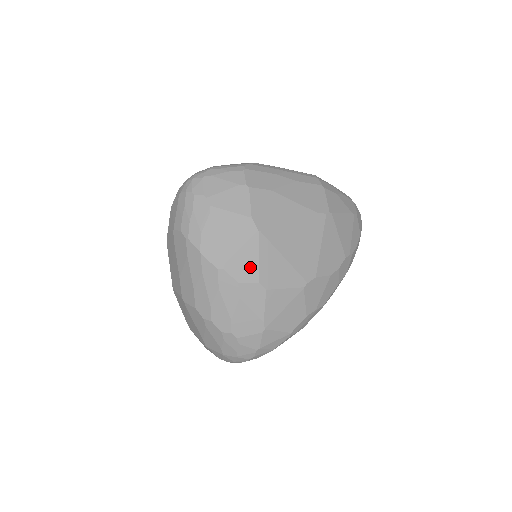
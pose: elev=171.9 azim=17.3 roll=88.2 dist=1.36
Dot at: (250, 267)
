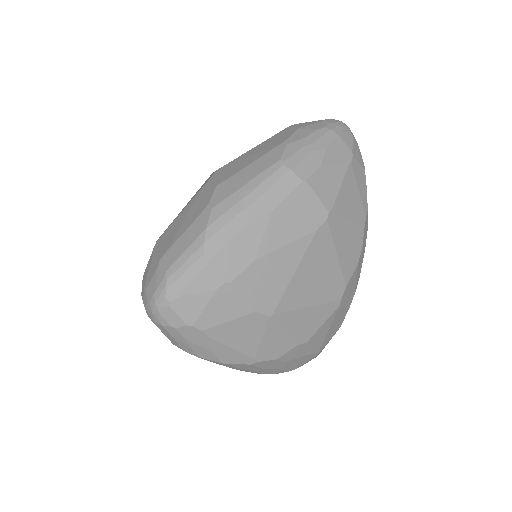
Dot at: (281, 343)
